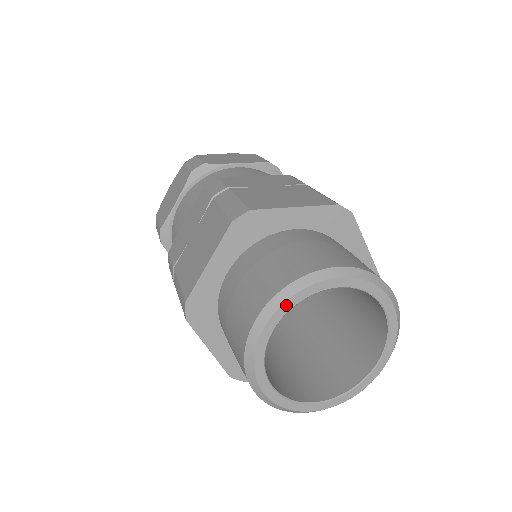
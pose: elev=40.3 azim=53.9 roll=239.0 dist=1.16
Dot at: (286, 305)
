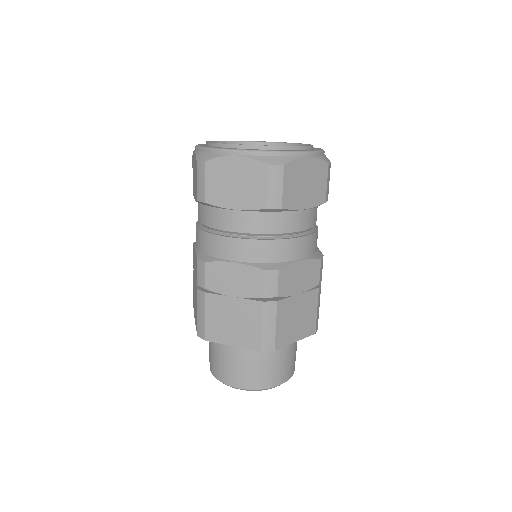
Dot at: occluded
